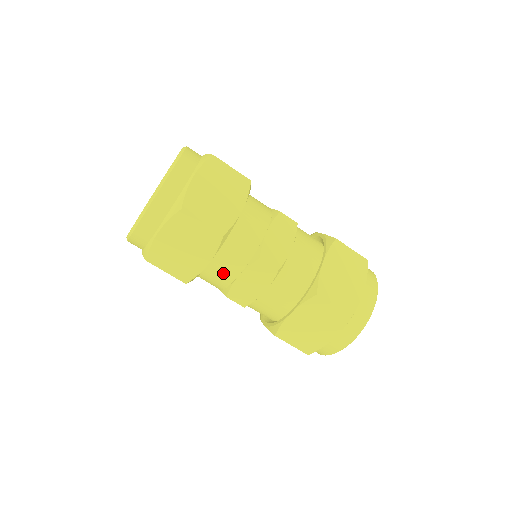
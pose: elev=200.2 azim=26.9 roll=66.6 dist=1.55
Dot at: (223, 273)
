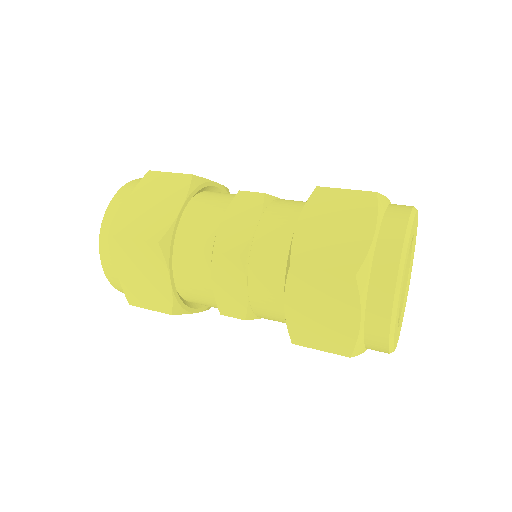
Dot at: occluded
